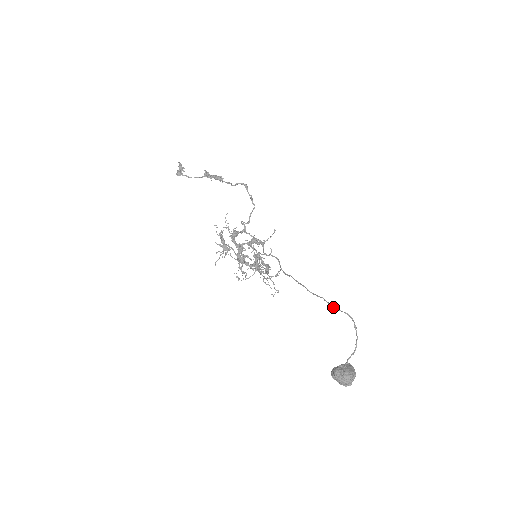
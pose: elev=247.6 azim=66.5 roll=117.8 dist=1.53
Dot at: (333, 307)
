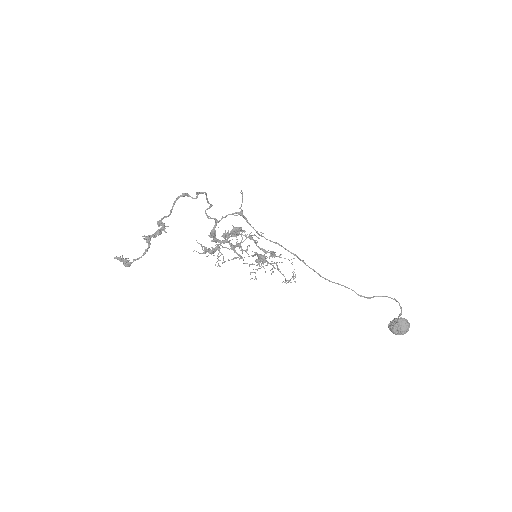
Dot at: occluded
